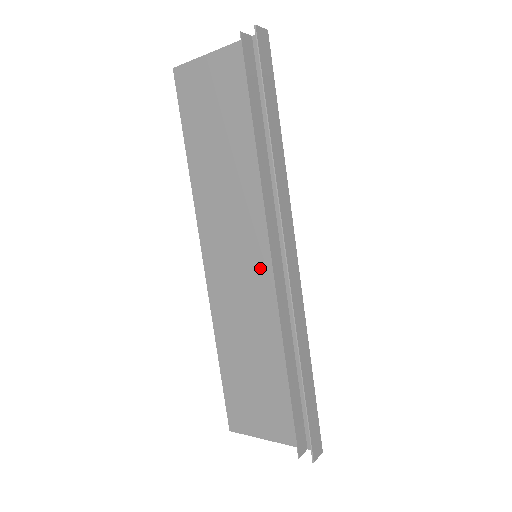
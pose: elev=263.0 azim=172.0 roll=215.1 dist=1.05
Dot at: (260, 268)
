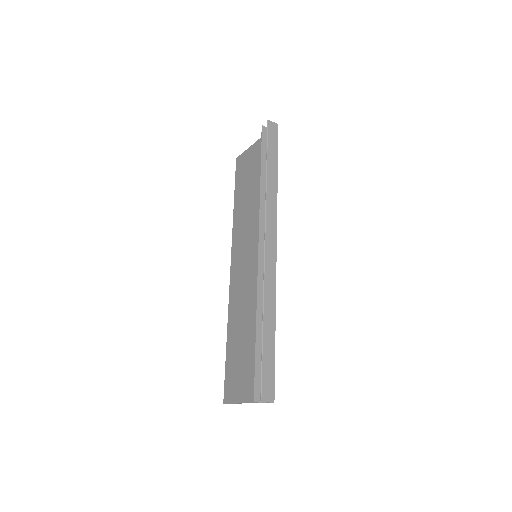
Dot at: (257, 264)
